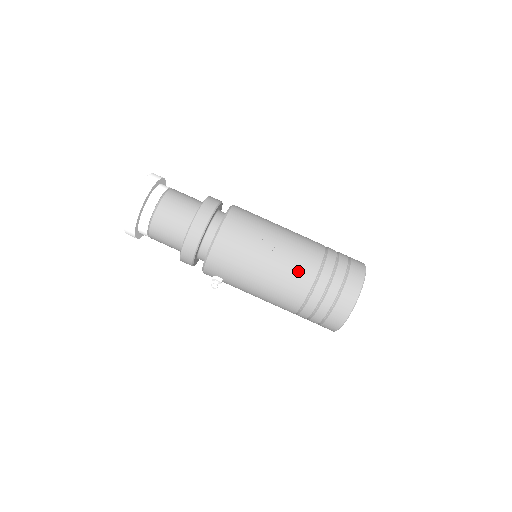
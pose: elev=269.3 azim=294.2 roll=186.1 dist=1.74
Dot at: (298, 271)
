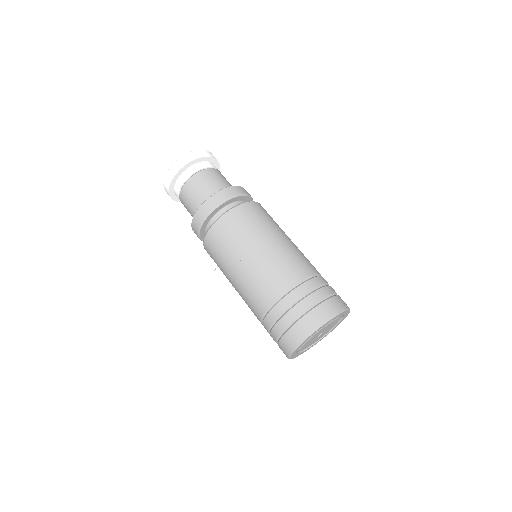
Dot at: (258, 292)
